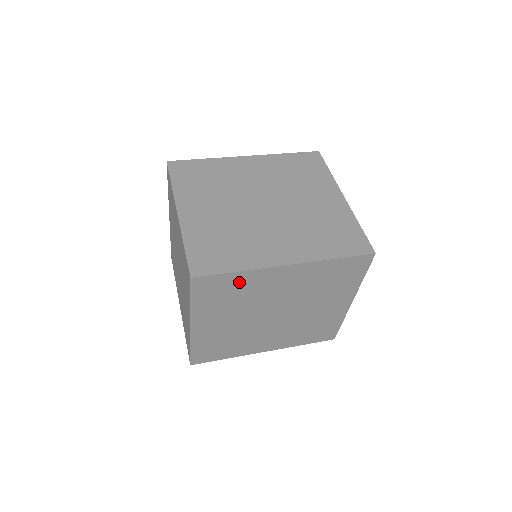
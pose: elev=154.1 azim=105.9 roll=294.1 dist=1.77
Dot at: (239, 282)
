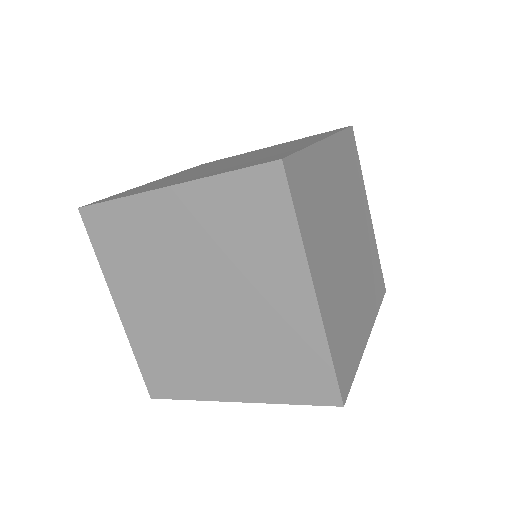
Dot at: (312, 172)
